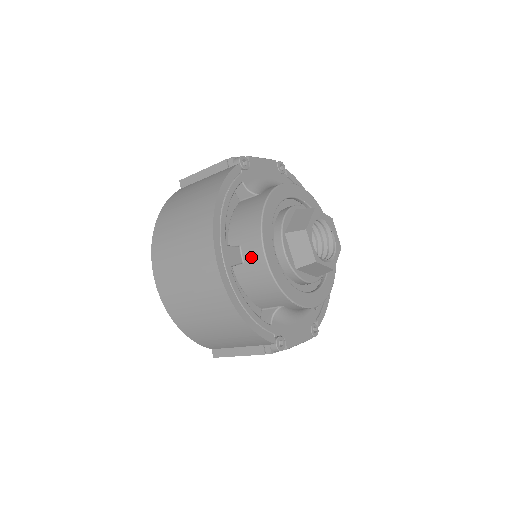
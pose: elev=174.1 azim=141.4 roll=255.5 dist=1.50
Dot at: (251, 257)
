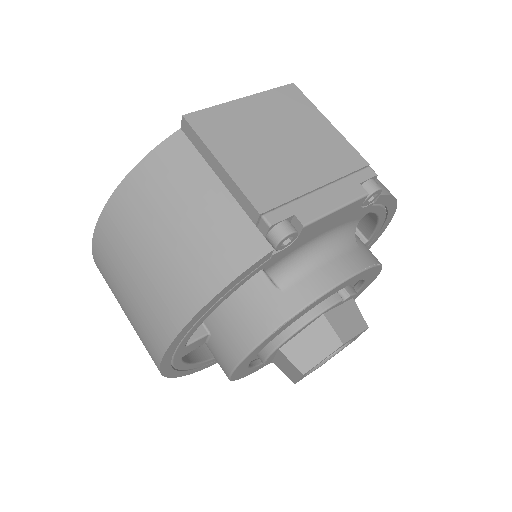
Dot at: (216, 355)
